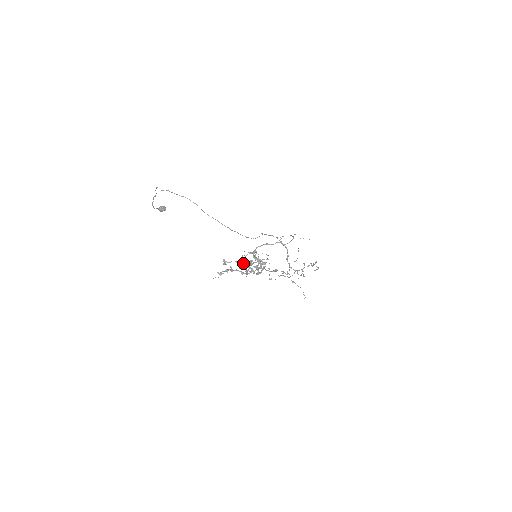
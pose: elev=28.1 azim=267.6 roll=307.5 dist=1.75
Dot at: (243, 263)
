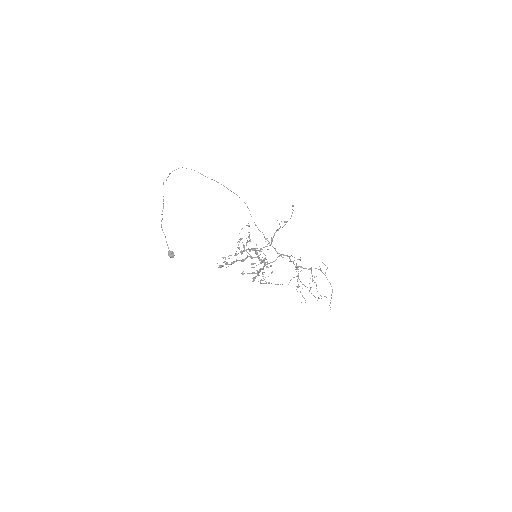
Dot at: (242, 252)
